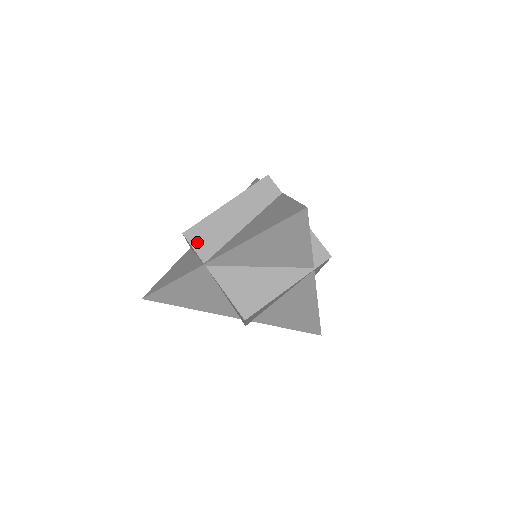
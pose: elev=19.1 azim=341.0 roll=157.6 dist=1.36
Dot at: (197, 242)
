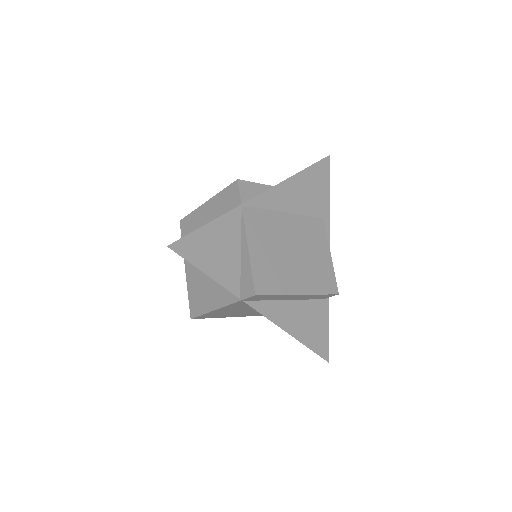
Dot at: (184, 233)
